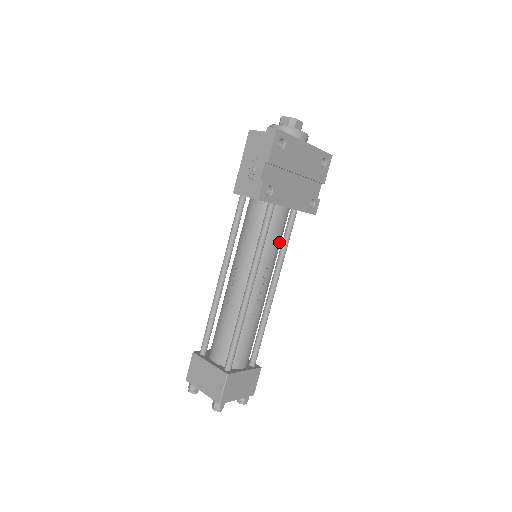
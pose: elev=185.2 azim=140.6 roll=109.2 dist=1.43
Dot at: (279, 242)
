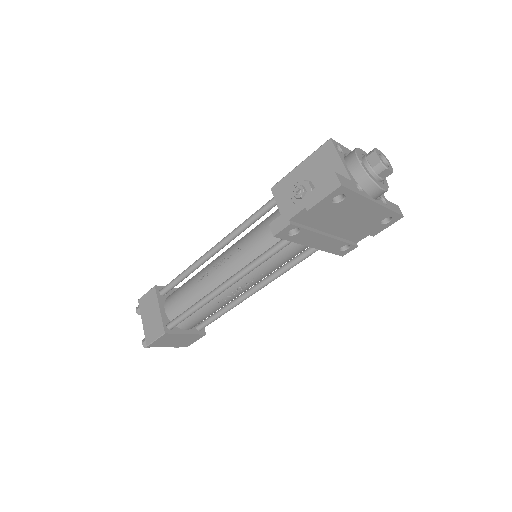
Dot at: occluded
